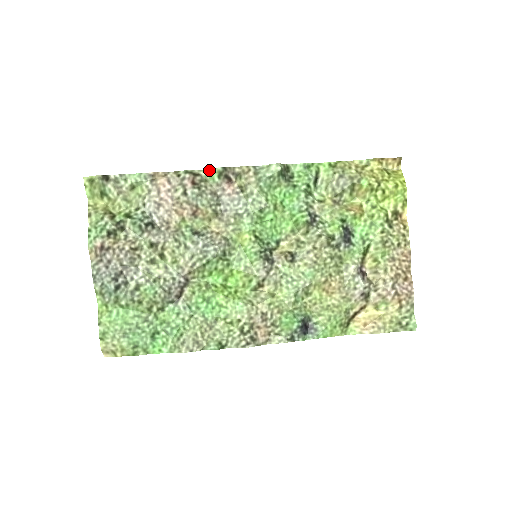
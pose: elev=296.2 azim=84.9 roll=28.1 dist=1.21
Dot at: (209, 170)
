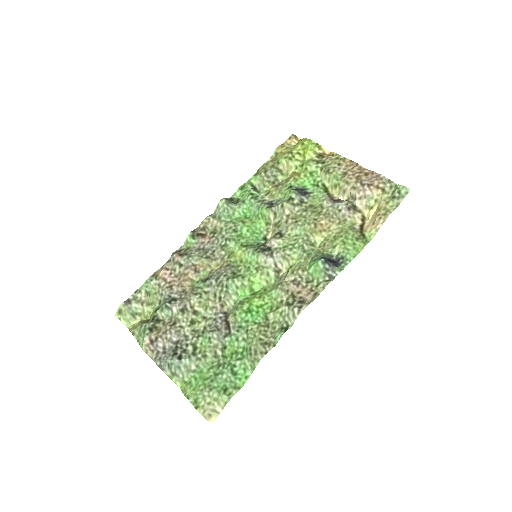
Dot at: (185, 242)
